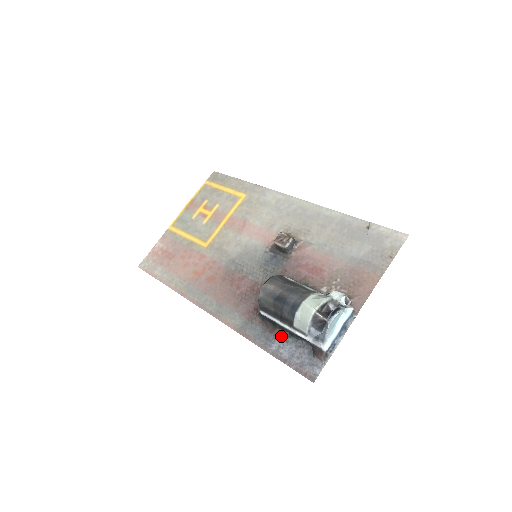
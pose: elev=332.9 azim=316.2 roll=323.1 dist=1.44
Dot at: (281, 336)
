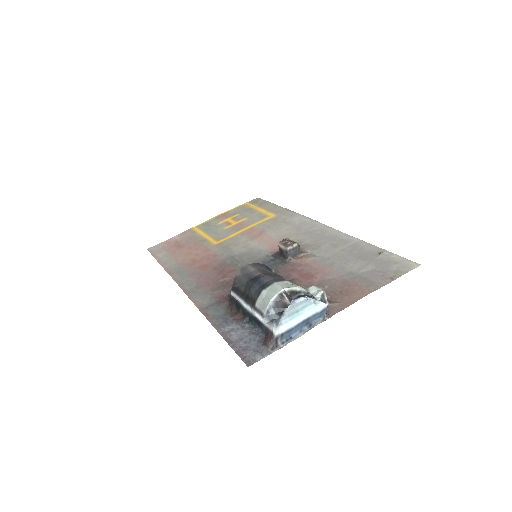
Dot at: (240, 321)
